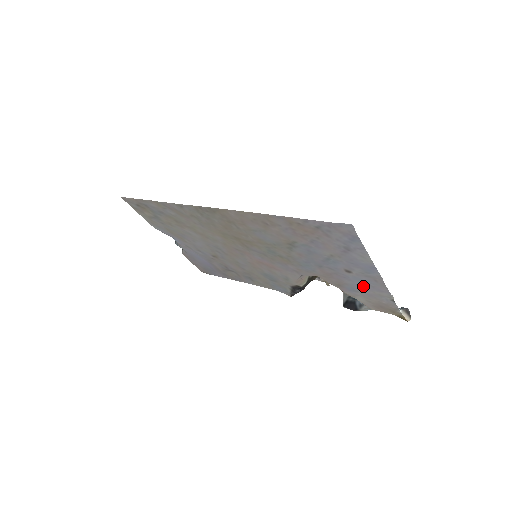
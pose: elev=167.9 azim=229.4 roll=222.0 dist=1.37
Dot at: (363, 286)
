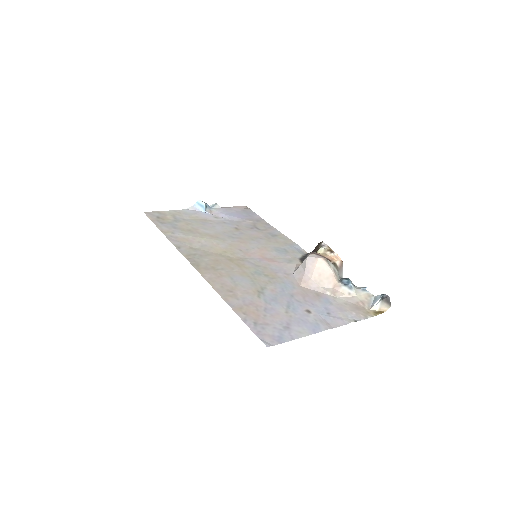
Dot at: (329, 311)
